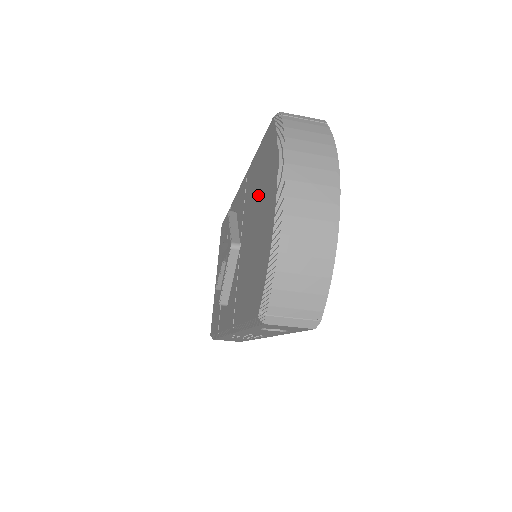
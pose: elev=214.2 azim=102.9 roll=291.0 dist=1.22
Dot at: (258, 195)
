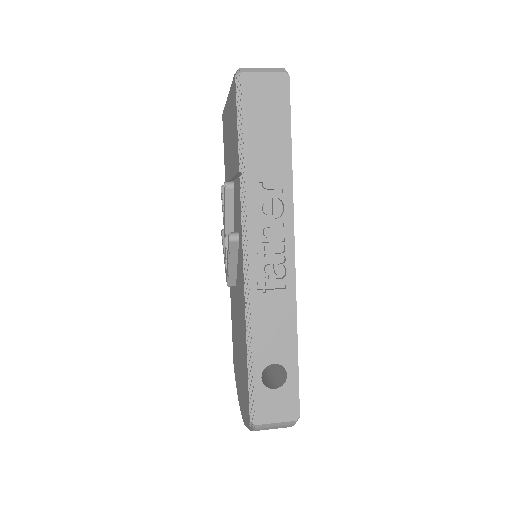
Dot at: (241, 364)
